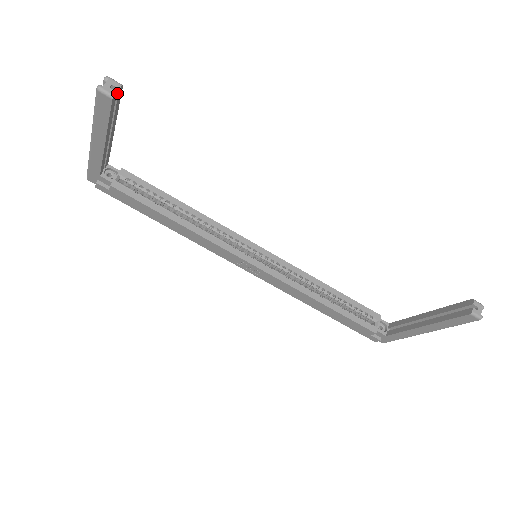
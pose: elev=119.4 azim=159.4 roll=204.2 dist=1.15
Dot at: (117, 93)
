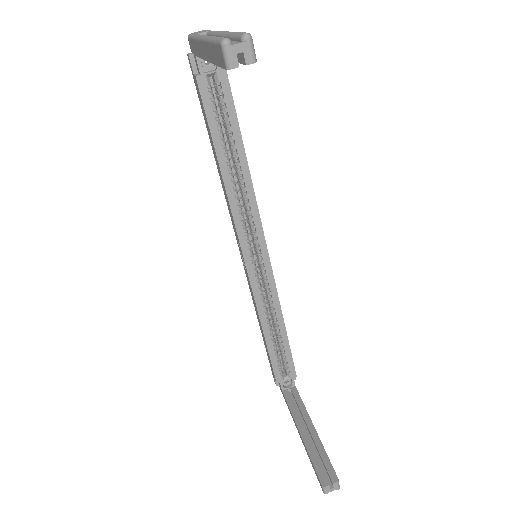
Dot at: (243, 62)
